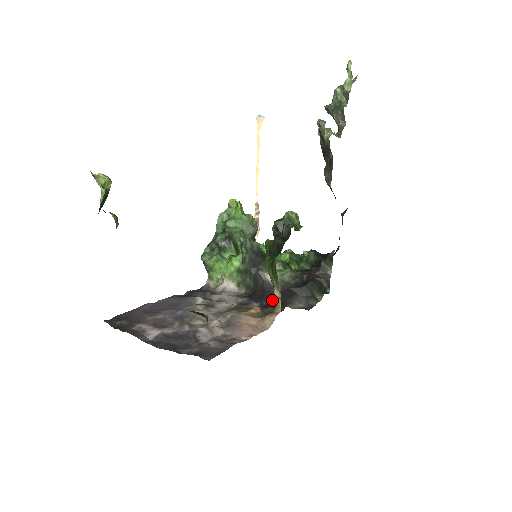
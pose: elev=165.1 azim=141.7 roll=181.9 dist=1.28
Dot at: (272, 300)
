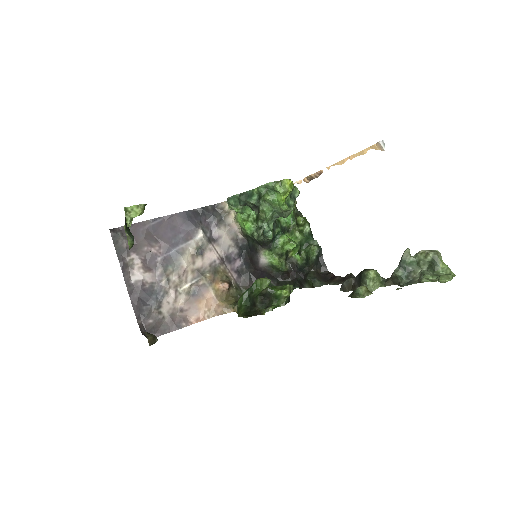
Dot at: (251, 270)
